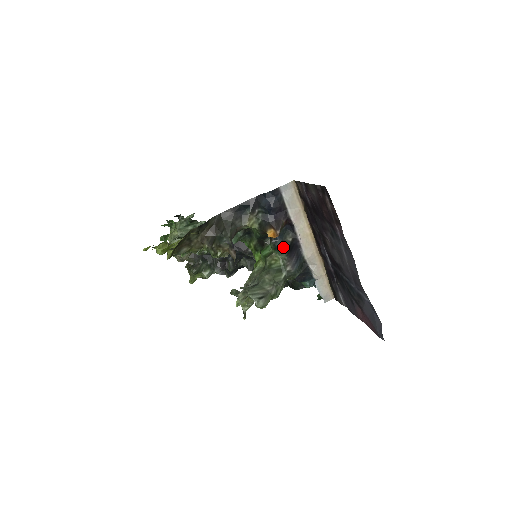
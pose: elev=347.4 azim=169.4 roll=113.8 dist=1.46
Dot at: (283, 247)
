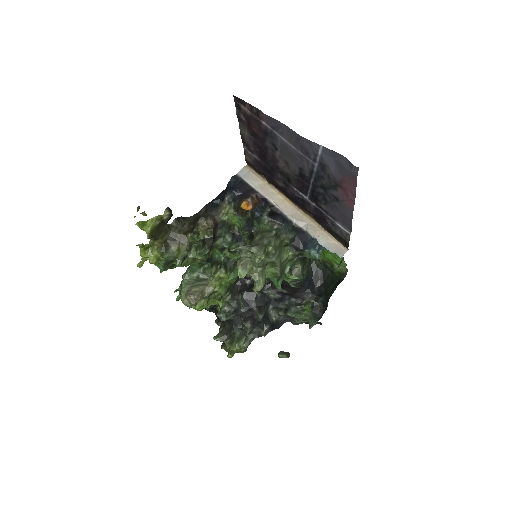
Dot at: (262, 214)
